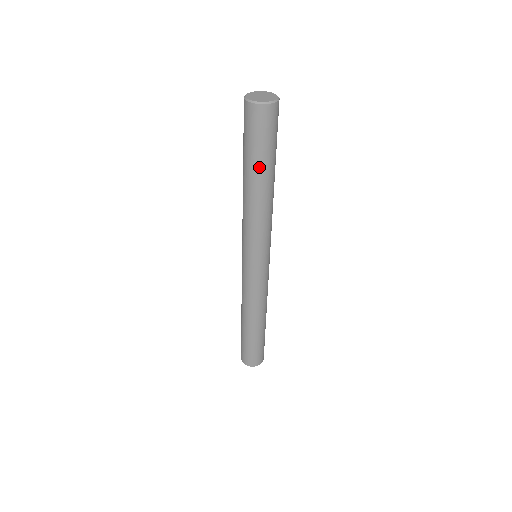
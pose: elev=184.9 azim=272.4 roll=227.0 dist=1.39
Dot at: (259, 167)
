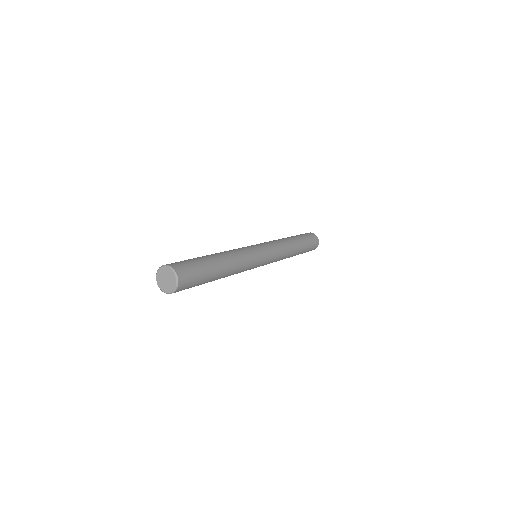
Dot at: occluded
